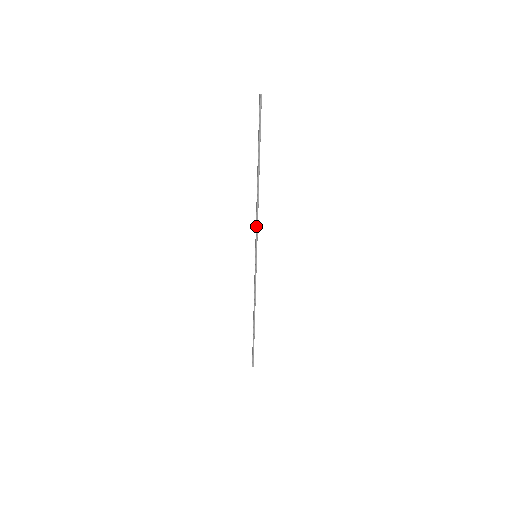
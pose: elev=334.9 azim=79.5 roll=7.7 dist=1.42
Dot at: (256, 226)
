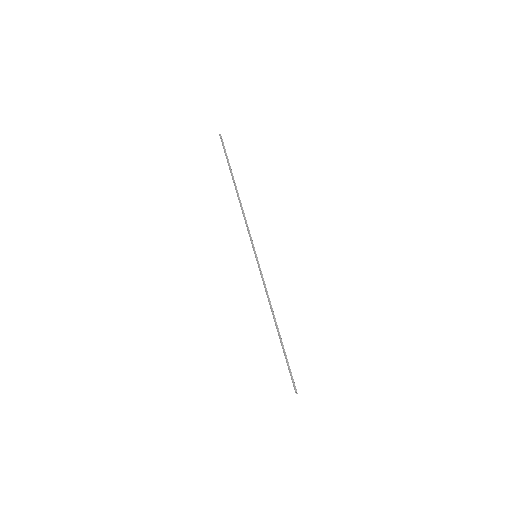
Dot at: (247, 228)
